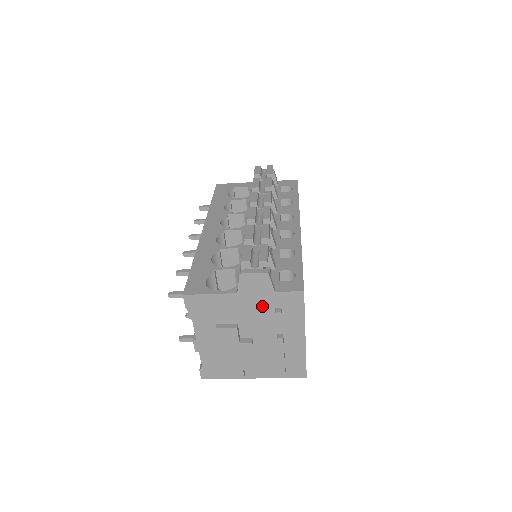
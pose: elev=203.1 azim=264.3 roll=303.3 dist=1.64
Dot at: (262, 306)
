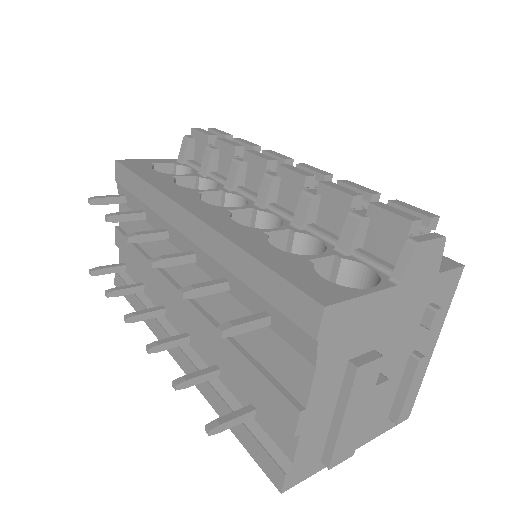
Dot at: (415, 304)
